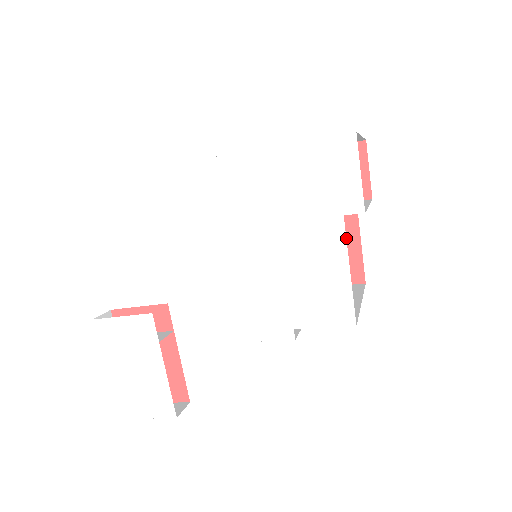
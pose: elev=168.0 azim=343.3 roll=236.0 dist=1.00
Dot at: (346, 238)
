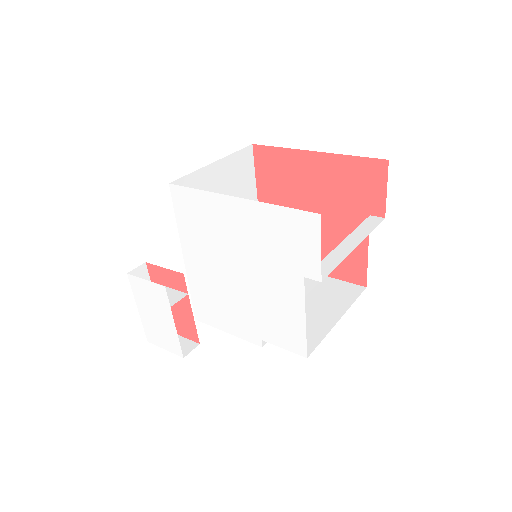
Dot at: occluded
